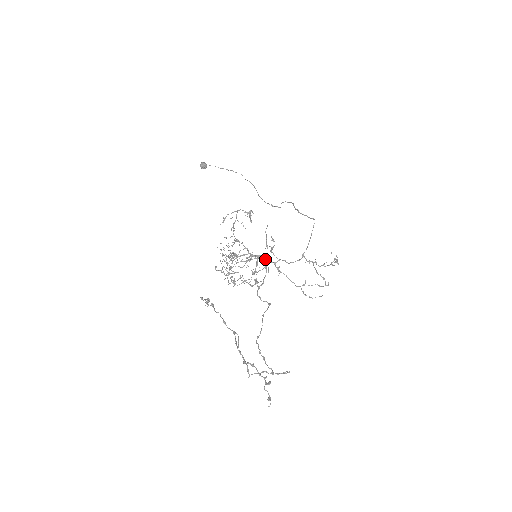
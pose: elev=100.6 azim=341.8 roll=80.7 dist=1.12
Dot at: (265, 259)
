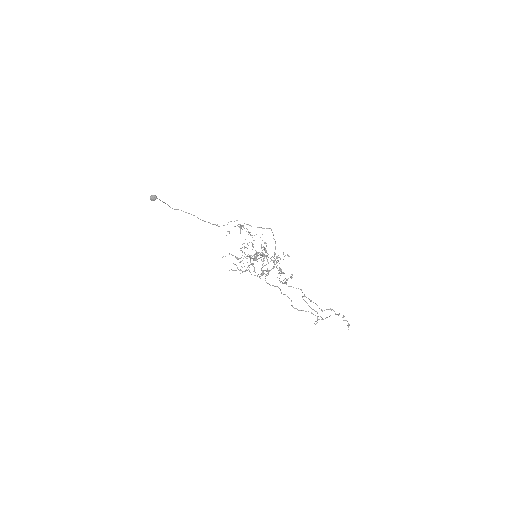
Dot at: (267, 256)
